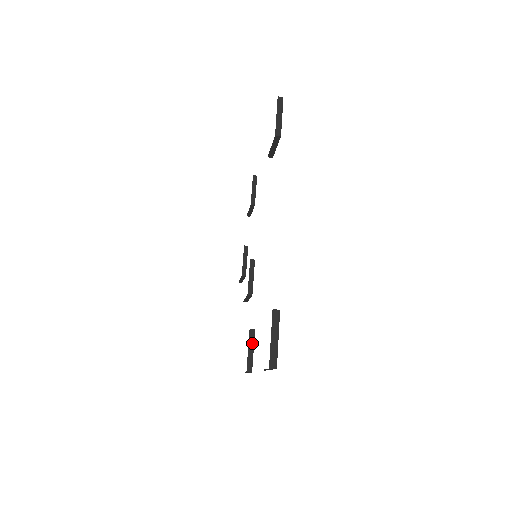
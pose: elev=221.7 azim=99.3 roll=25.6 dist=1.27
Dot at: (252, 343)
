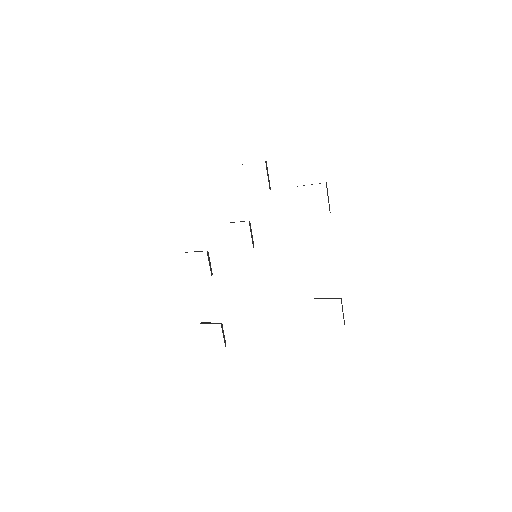
Dot at: occluded
